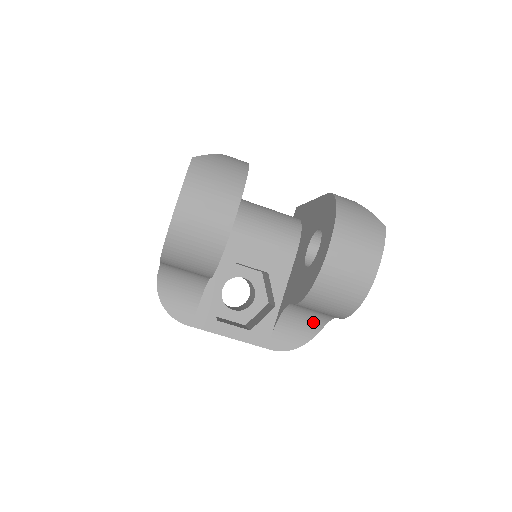
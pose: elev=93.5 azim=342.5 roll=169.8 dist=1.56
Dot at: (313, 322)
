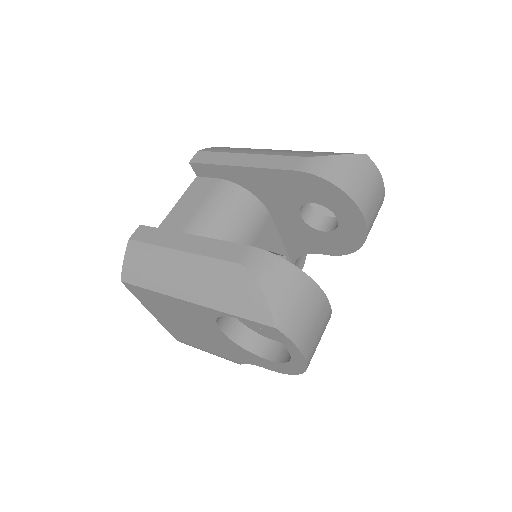
Dot at: occluded
